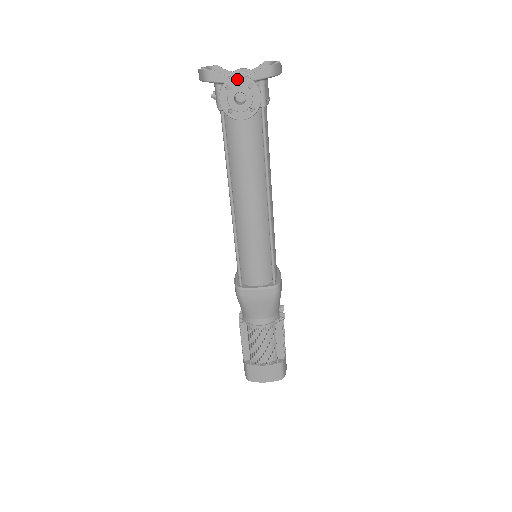
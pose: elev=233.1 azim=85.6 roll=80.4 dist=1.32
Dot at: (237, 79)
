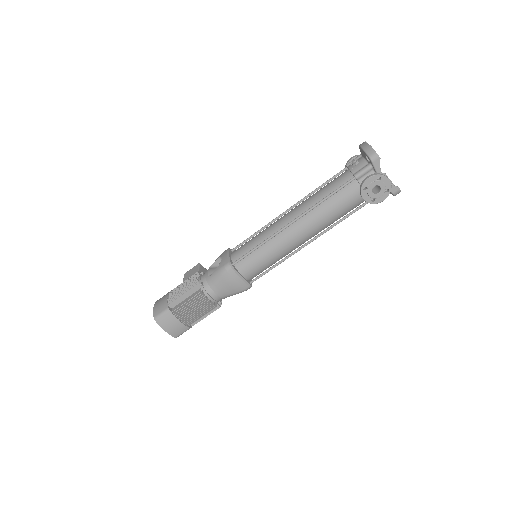
Dot at: (387, 181)
